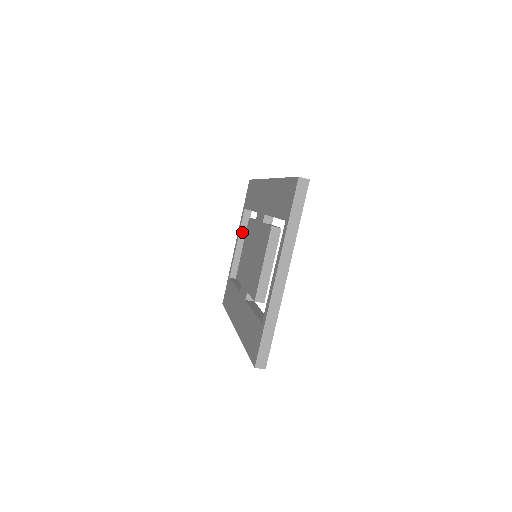
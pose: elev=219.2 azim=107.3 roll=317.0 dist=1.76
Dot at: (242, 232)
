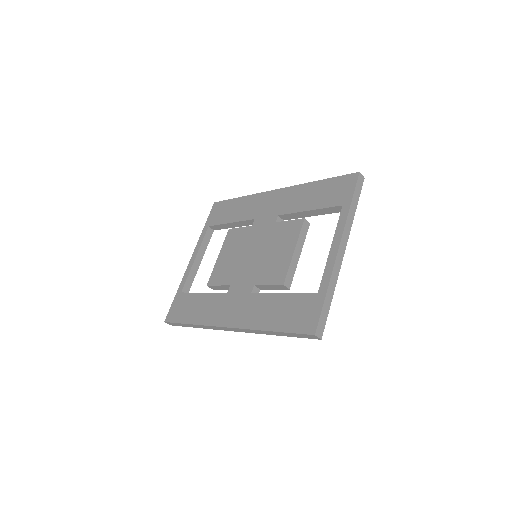
Dot at: (202, 248)
